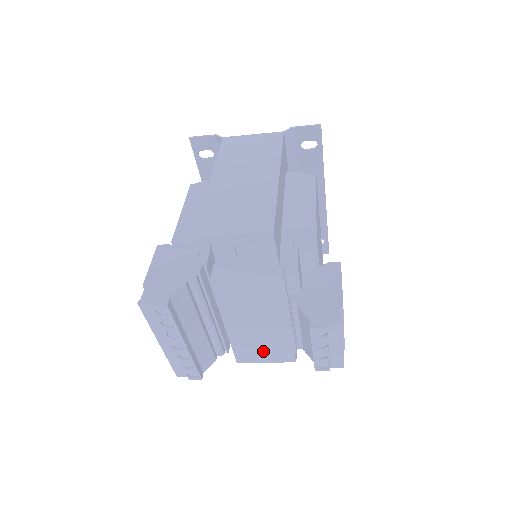
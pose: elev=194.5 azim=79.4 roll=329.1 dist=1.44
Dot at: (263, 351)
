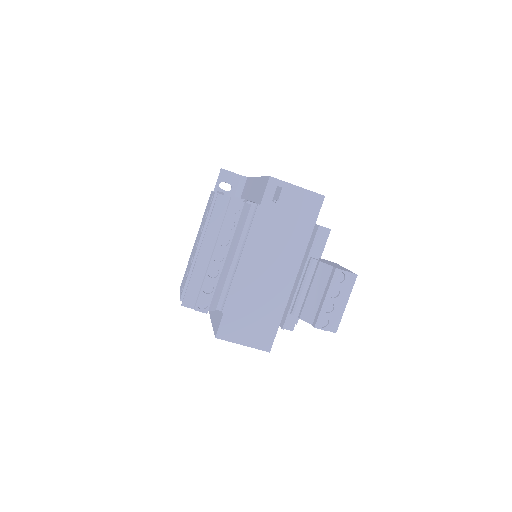
Dot at: (249, 327)
